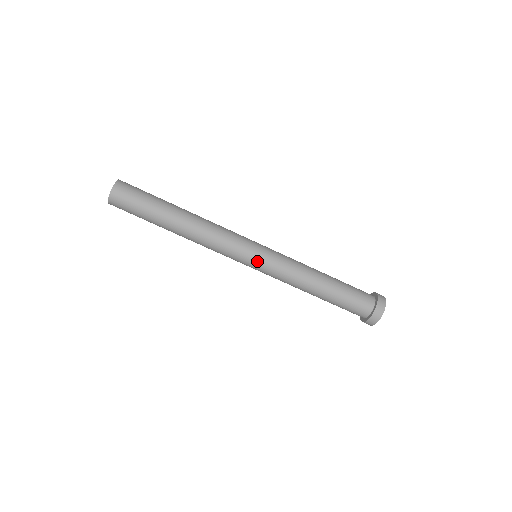
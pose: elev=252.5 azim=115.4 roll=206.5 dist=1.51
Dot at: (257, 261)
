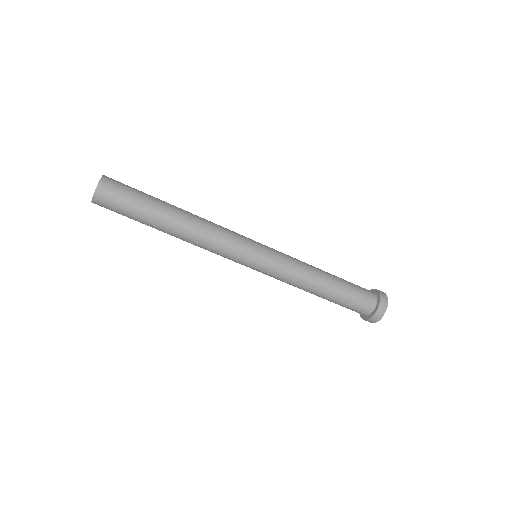
Dot at: occluded
